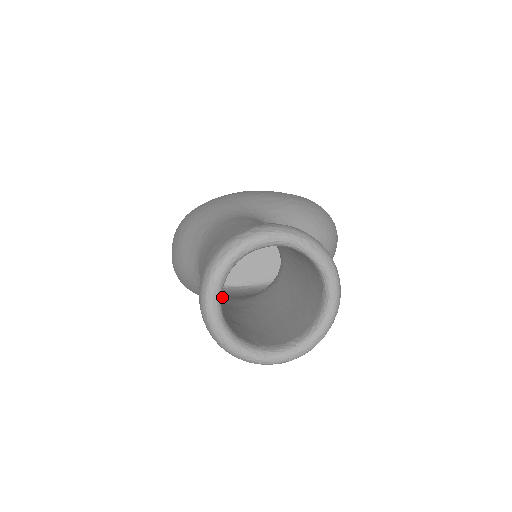
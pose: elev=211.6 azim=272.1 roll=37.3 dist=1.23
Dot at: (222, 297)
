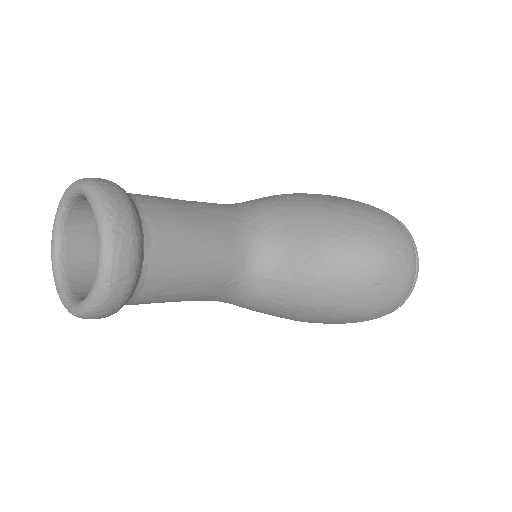
Dot at: occluded
